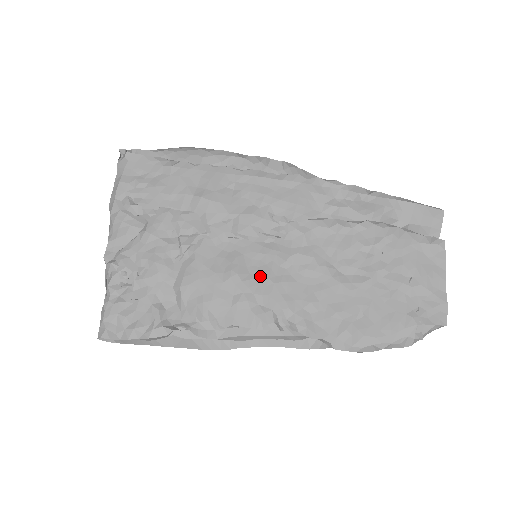
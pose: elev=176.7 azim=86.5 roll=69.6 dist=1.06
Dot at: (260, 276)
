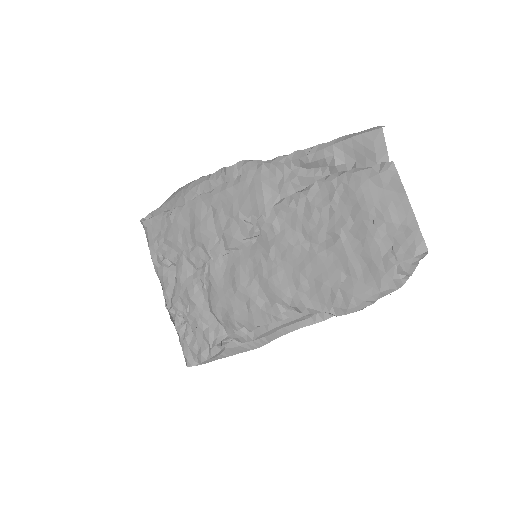
Dot at: (257, 277)
